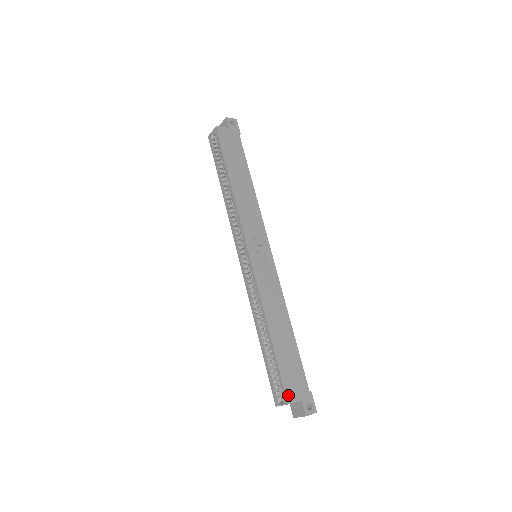
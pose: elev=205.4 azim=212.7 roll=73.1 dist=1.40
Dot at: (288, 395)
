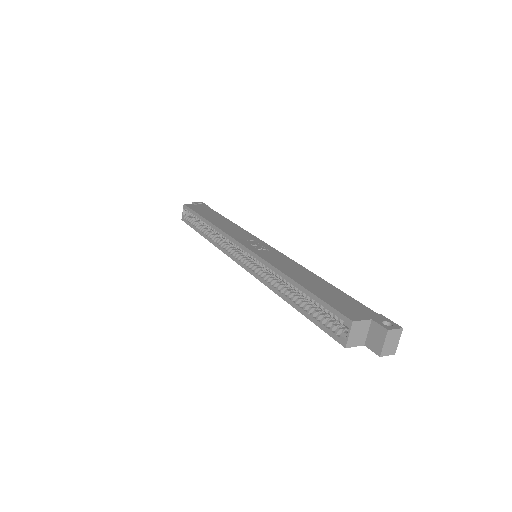
Dot at: (348, 315)
